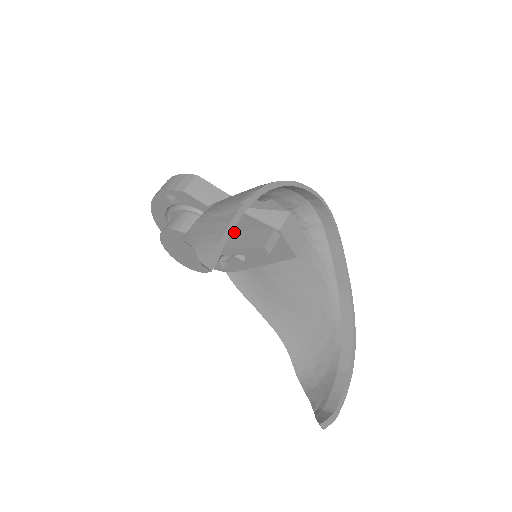
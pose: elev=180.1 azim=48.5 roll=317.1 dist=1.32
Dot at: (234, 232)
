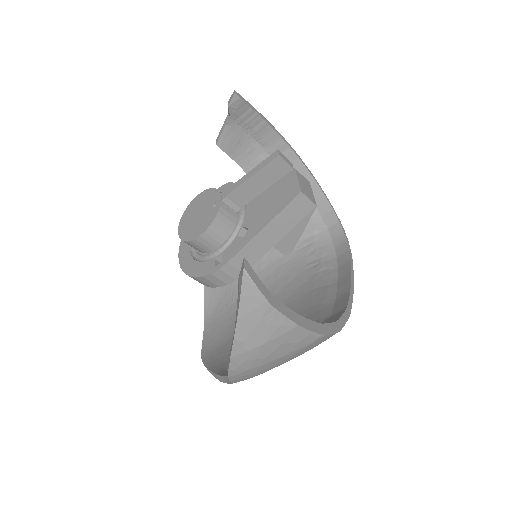
Dot at: occluded
